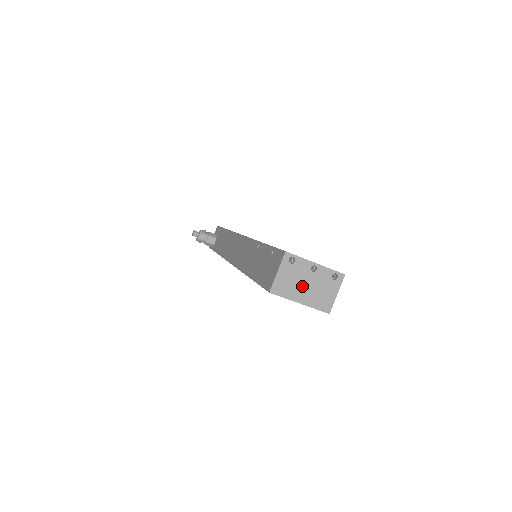
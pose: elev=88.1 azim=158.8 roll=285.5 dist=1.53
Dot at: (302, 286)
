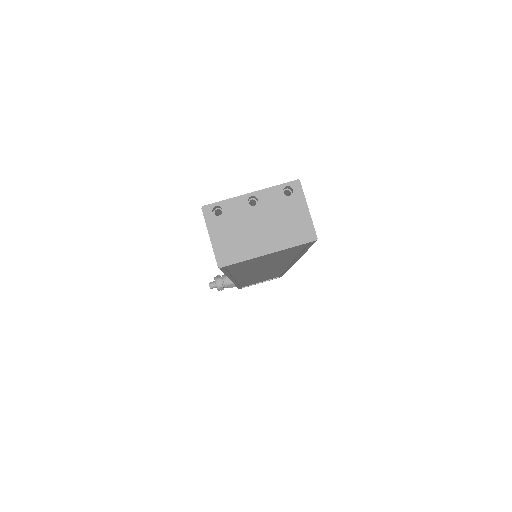
Dot at: (254, 232)
